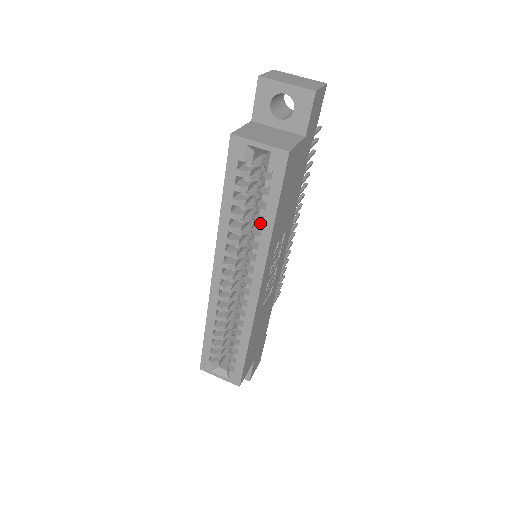
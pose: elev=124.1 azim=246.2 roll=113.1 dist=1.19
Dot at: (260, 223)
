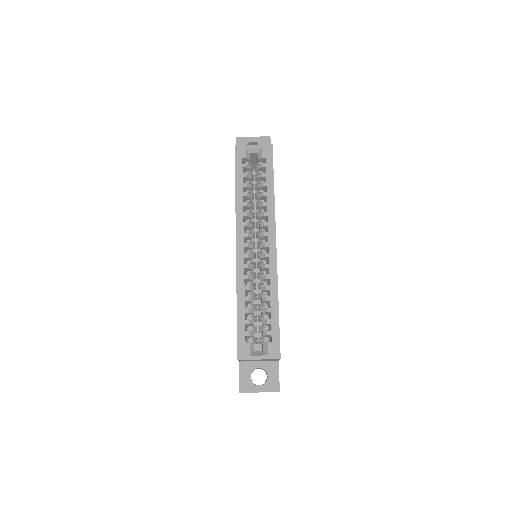
Dot at: (265, 192)
